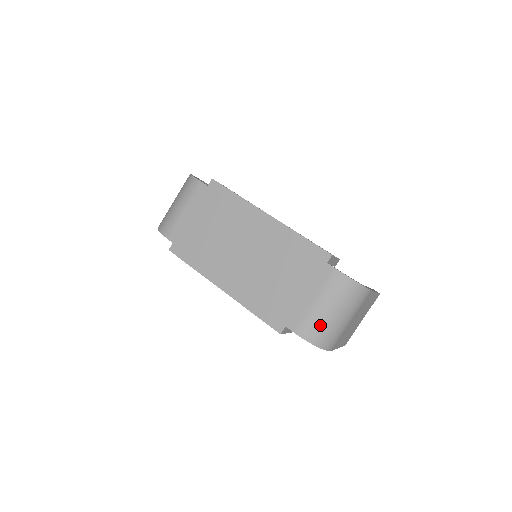
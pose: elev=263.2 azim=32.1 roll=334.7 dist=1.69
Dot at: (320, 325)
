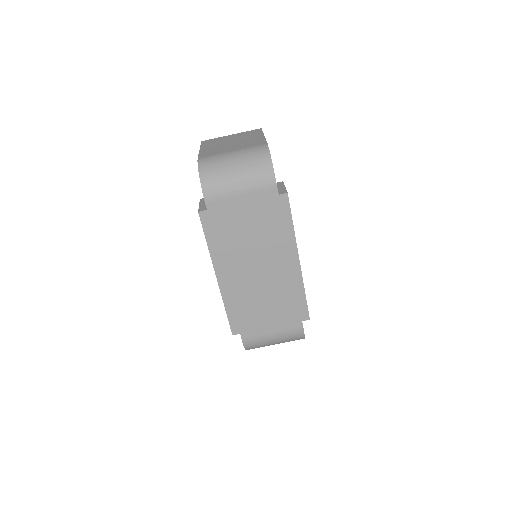
Dot at: (261, 345)
